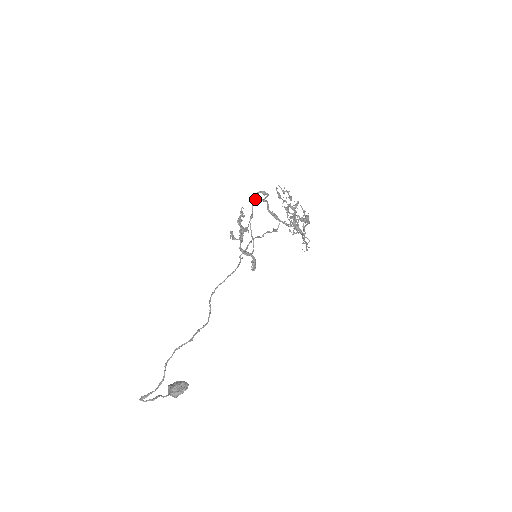
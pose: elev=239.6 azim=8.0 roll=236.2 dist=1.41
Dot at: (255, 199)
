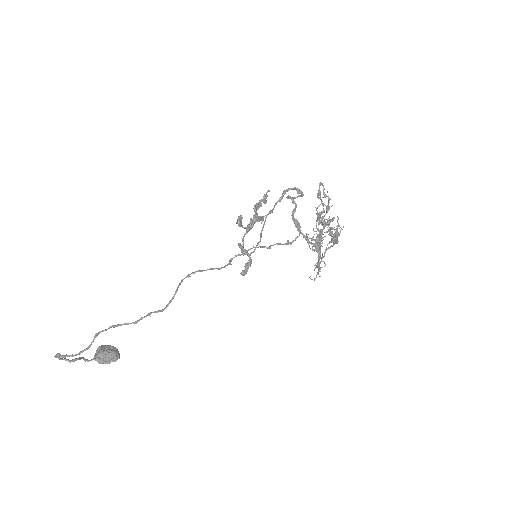
Dot at: occluded
